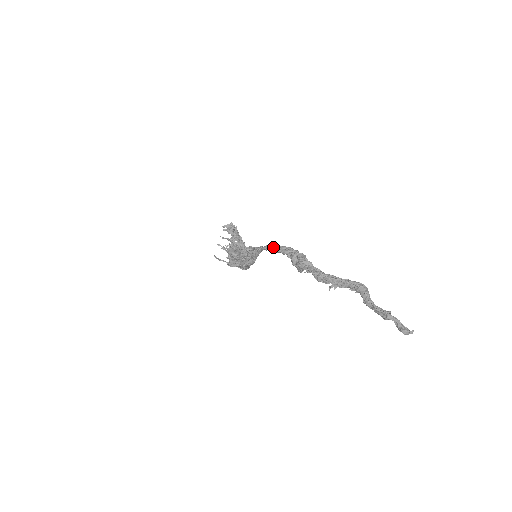
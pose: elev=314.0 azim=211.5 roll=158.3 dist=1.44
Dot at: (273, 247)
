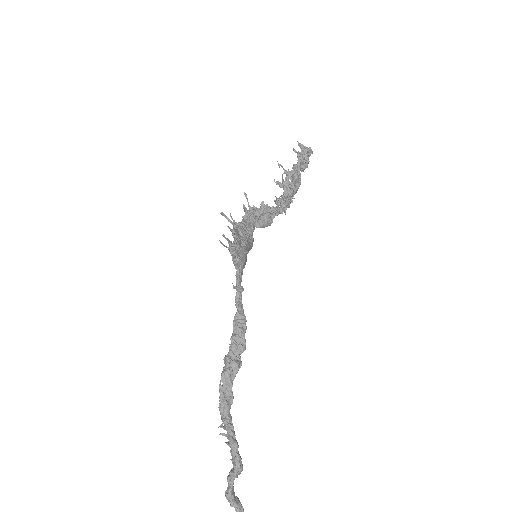
Dot at: (238, 309)
